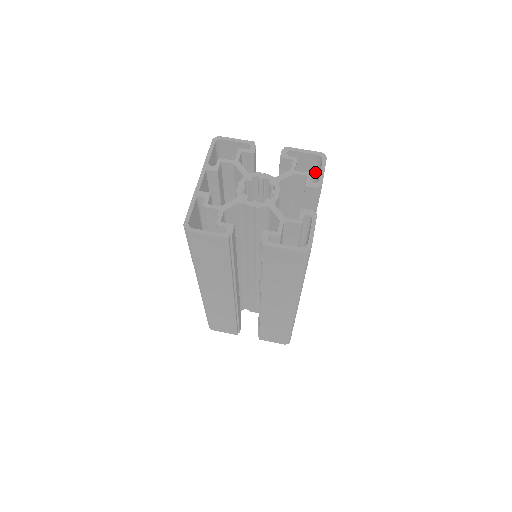
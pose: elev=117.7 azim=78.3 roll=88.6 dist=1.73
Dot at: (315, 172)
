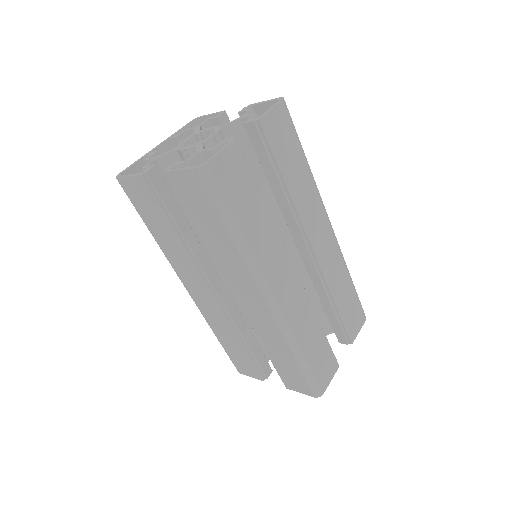
Dot at: occluded
